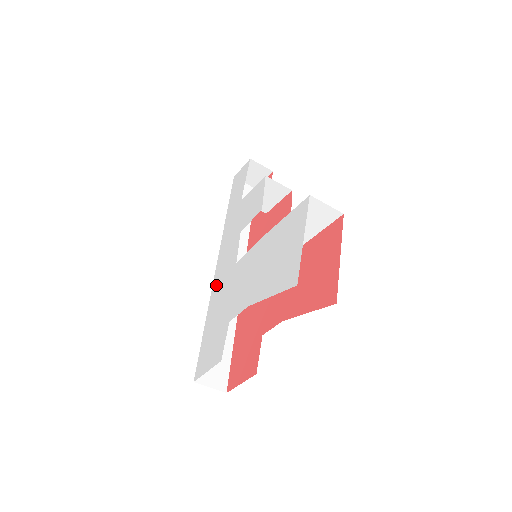
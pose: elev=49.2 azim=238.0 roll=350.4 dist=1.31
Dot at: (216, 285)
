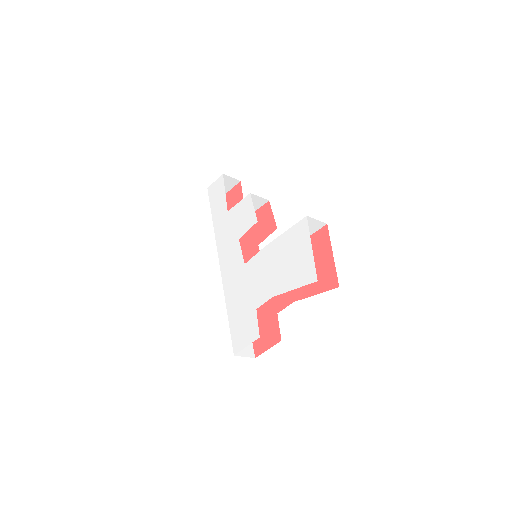
Dot at: (227, 282)
